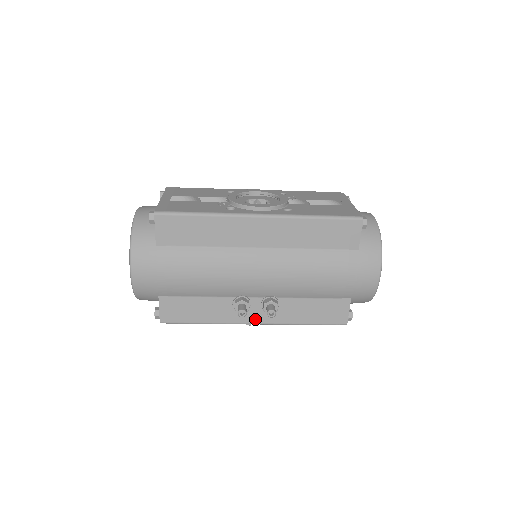
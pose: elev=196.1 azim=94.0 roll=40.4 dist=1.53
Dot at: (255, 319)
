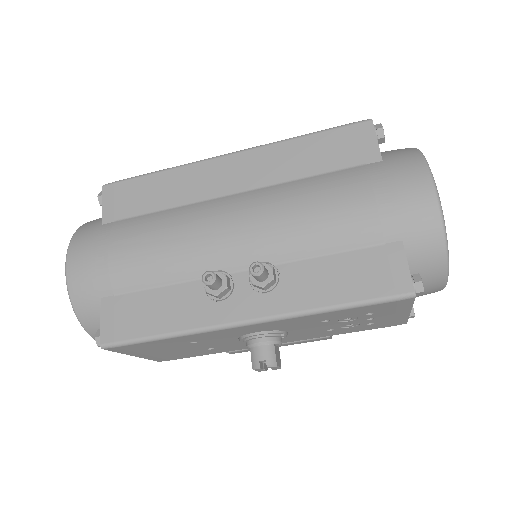
Dot at: (245, 312)
